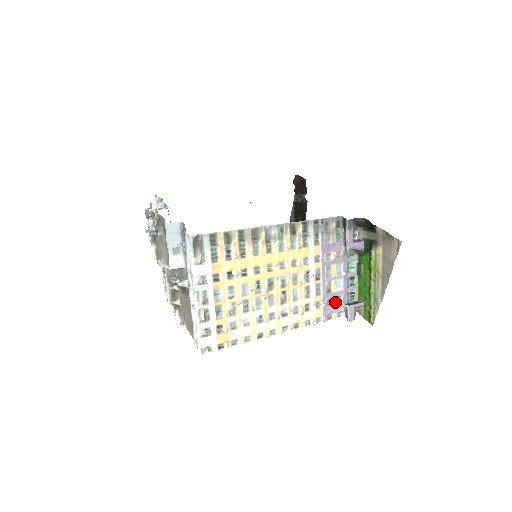
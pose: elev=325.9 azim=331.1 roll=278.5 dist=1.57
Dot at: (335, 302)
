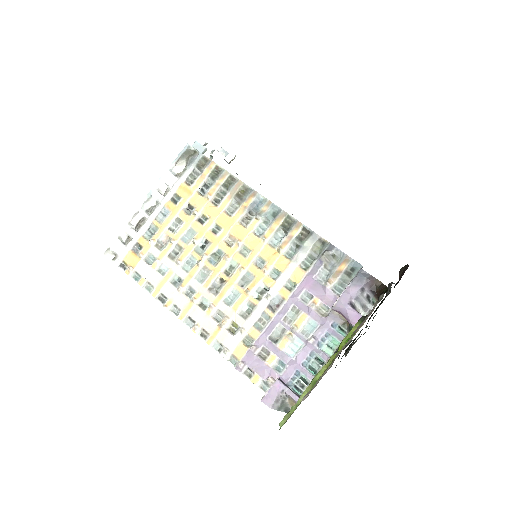
Dot at: (271, 363)
